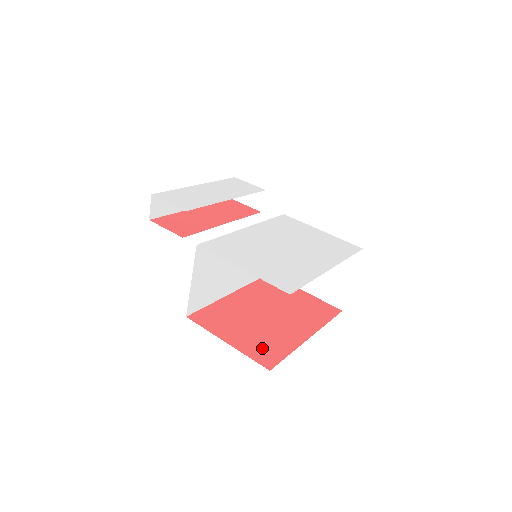
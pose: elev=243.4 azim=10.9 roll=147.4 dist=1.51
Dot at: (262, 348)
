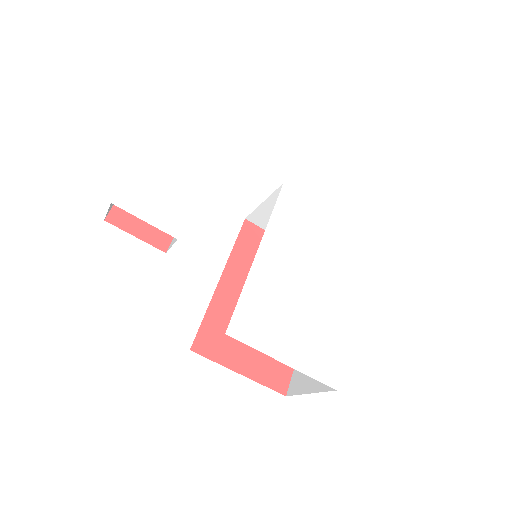
Dot at: (272, 366)
